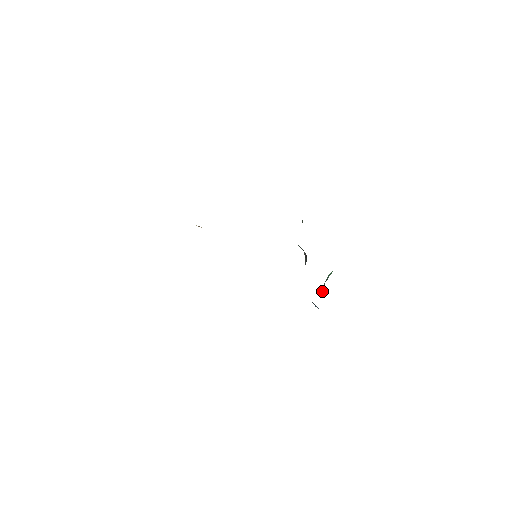
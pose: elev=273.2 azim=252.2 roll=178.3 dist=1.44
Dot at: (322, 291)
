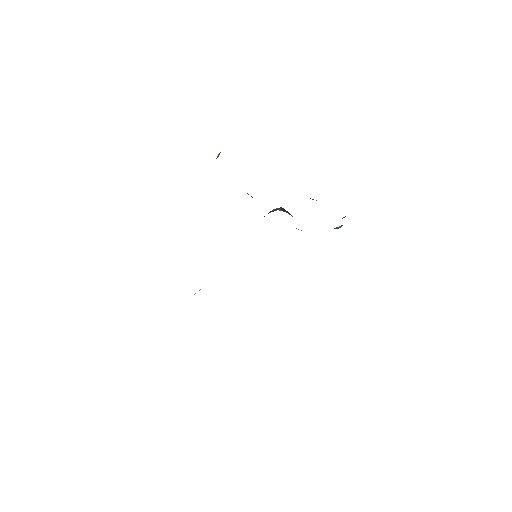
Dot at: occluded
